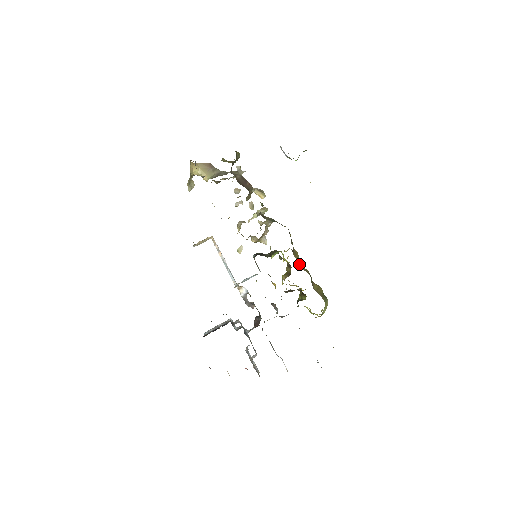
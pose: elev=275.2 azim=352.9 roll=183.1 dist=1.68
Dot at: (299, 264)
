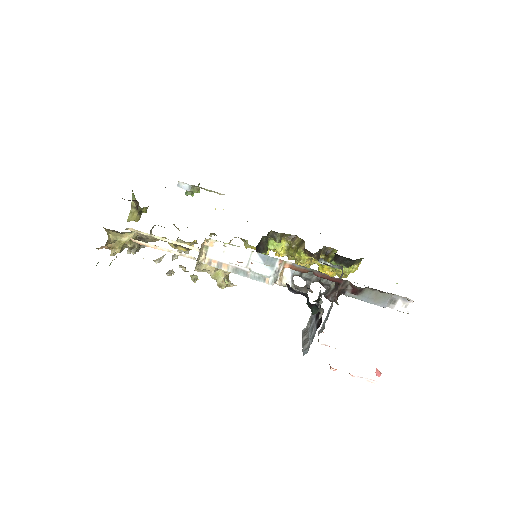
Dot at: occluded
